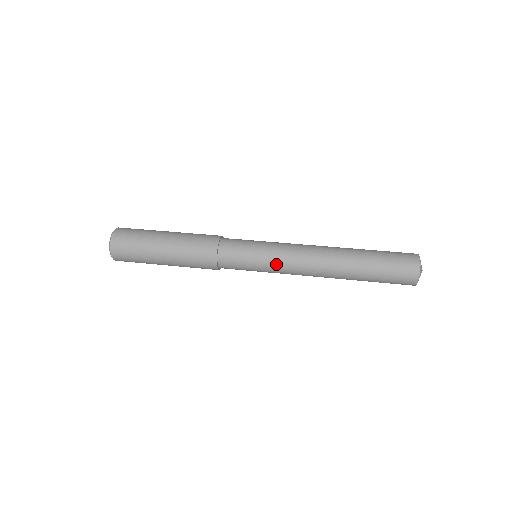
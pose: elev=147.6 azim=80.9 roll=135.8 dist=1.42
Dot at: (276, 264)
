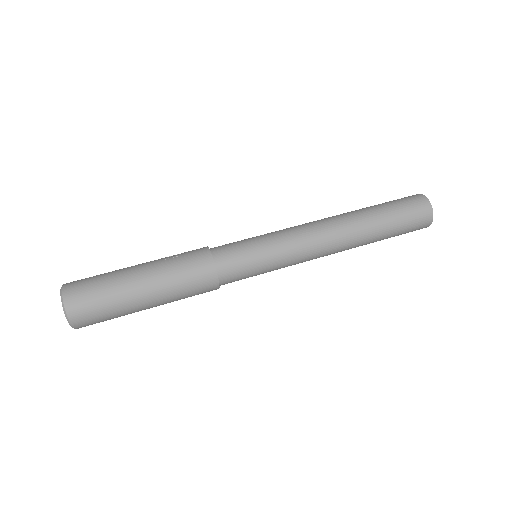
Dot at: (288, 262)
